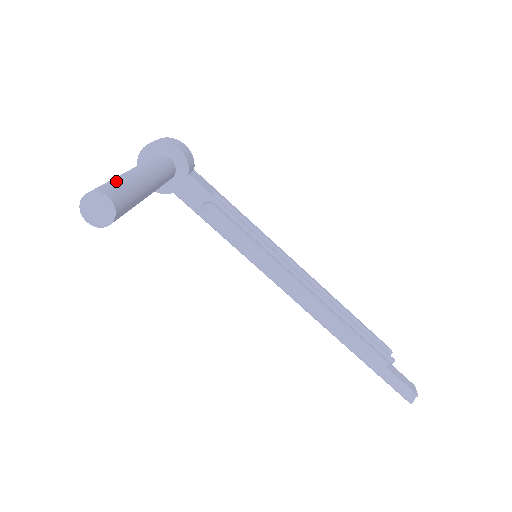
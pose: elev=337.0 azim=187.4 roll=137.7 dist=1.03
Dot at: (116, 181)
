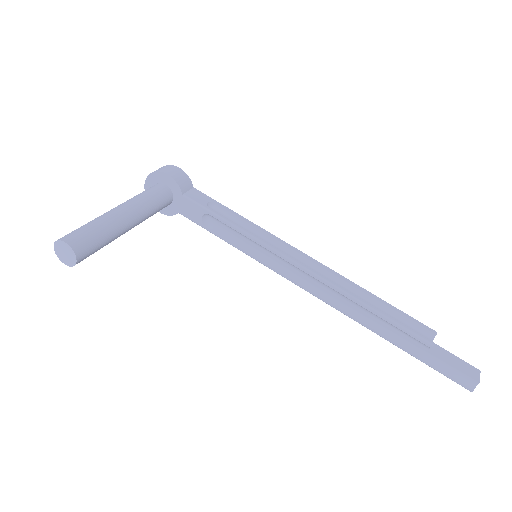
Dot at: (85, 225)
